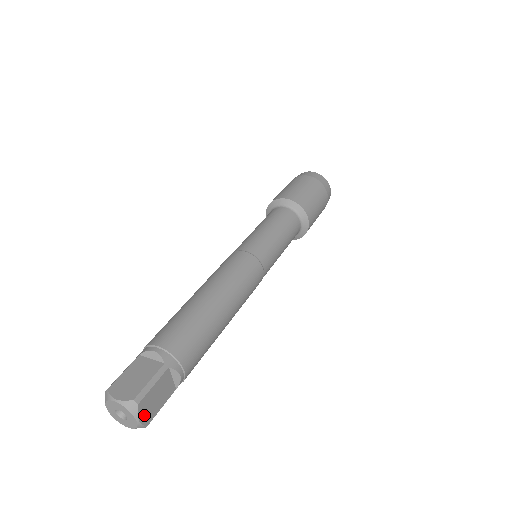
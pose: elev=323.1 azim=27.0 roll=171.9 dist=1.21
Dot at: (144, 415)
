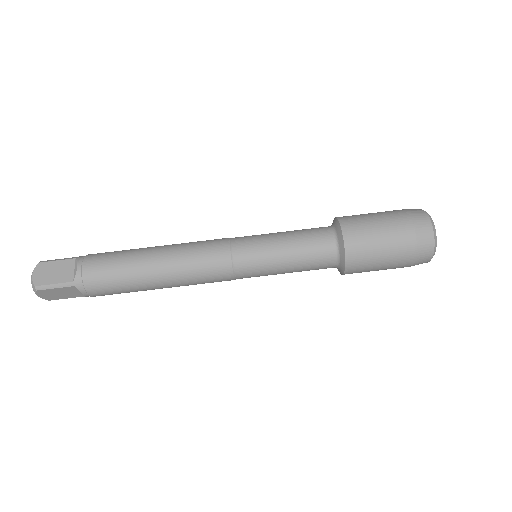
Dot at: (45, 296)
